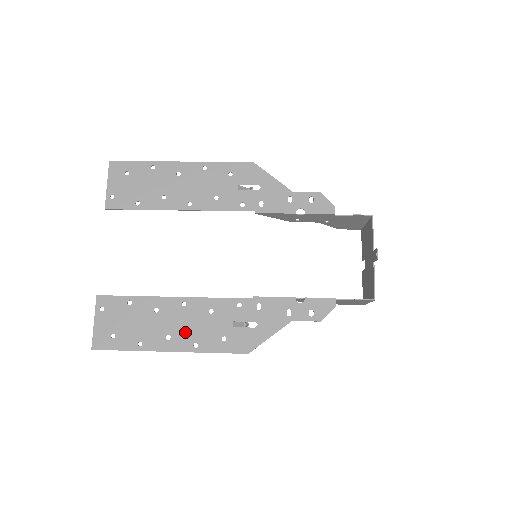
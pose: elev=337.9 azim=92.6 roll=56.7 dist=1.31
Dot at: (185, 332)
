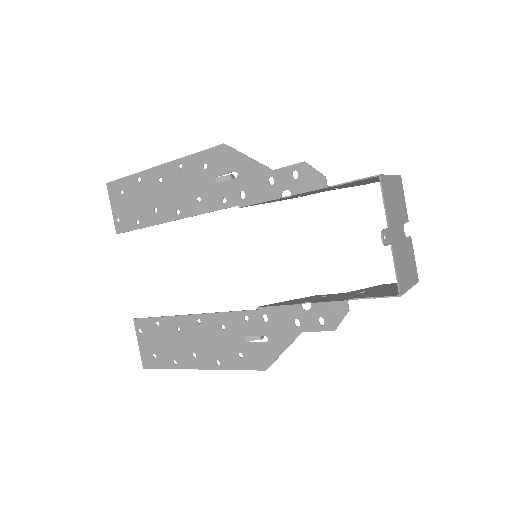
Dot at: (206, 350)
